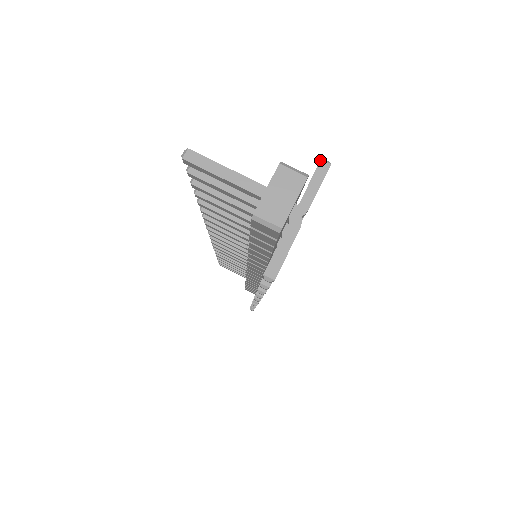
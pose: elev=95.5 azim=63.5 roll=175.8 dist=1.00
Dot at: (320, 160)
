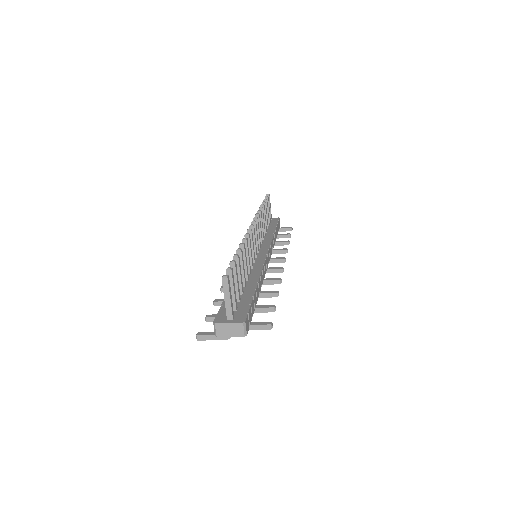
Dot at: (270, 324)
